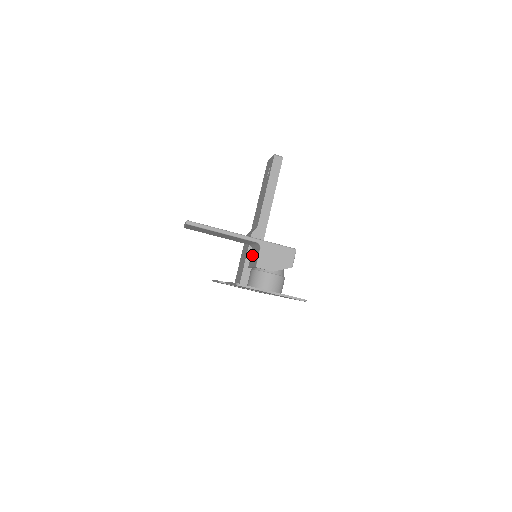
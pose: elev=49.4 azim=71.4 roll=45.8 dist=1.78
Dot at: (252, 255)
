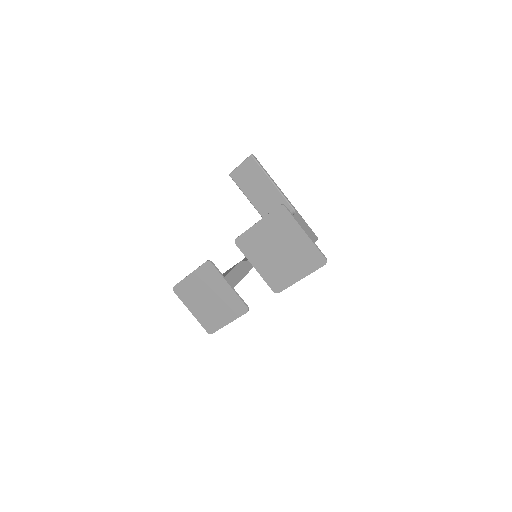
Dot at: occluded
